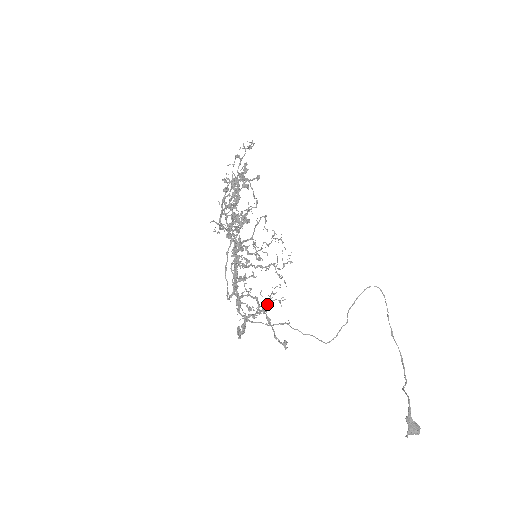
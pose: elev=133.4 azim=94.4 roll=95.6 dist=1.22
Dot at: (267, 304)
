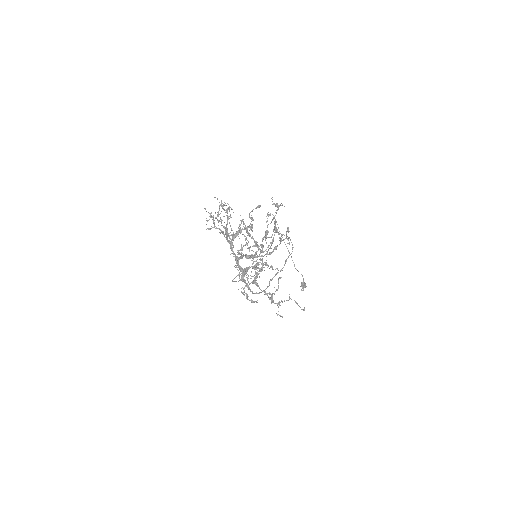
Dot at: occluded
